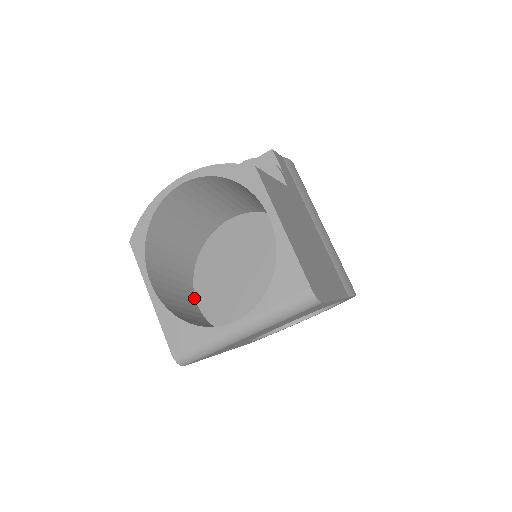
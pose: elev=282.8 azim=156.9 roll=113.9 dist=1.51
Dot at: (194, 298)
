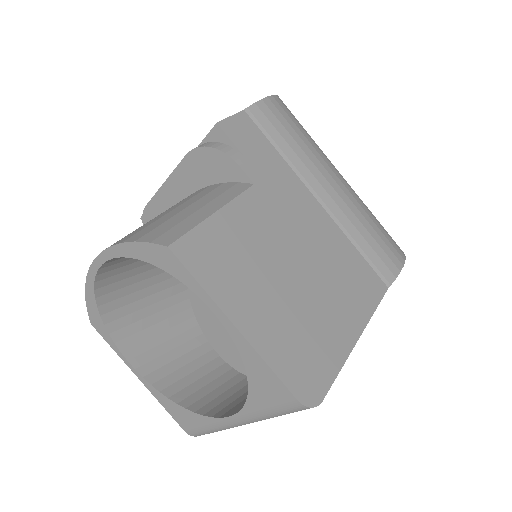
Dot at: (199, 331)
